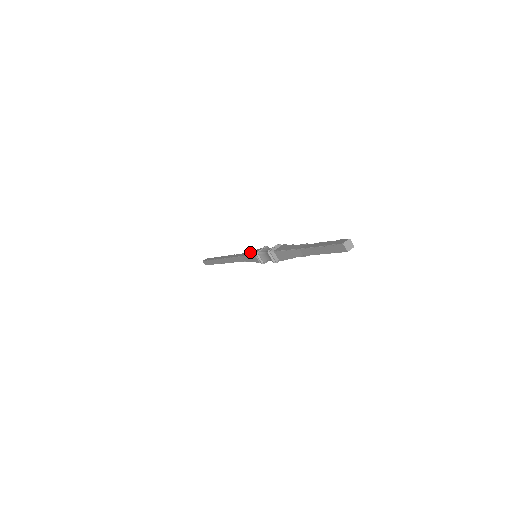
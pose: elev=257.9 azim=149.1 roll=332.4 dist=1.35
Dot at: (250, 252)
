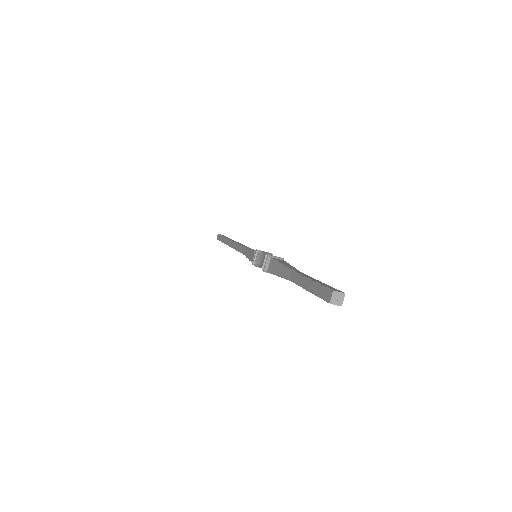
Dot at: (248, 252)
